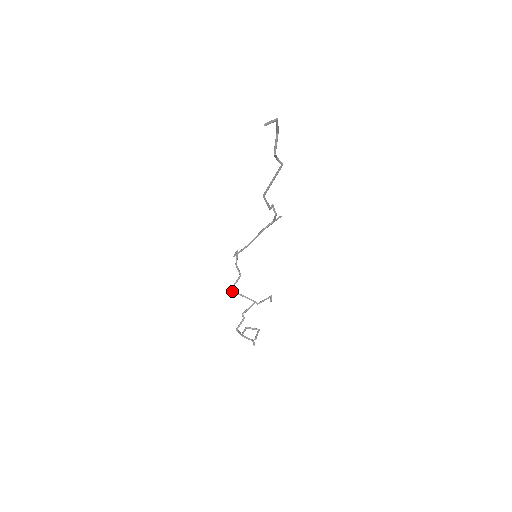
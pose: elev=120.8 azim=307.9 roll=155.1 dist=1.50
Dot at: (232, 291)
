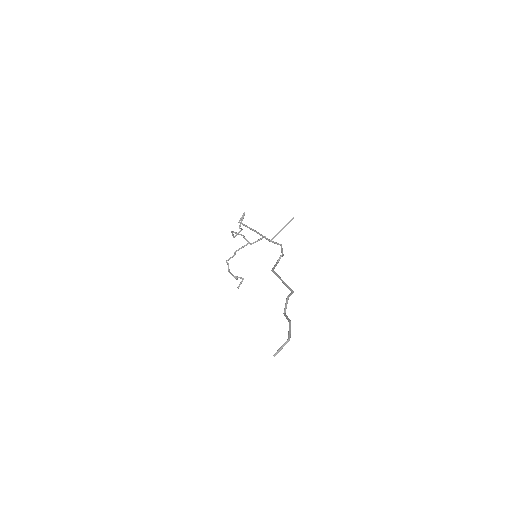
Dot at: (231, 232)
